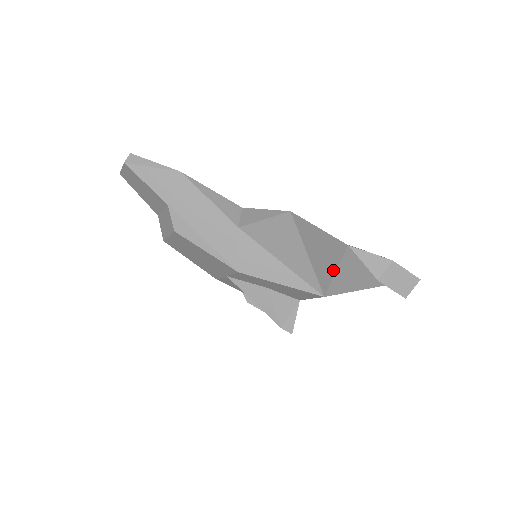
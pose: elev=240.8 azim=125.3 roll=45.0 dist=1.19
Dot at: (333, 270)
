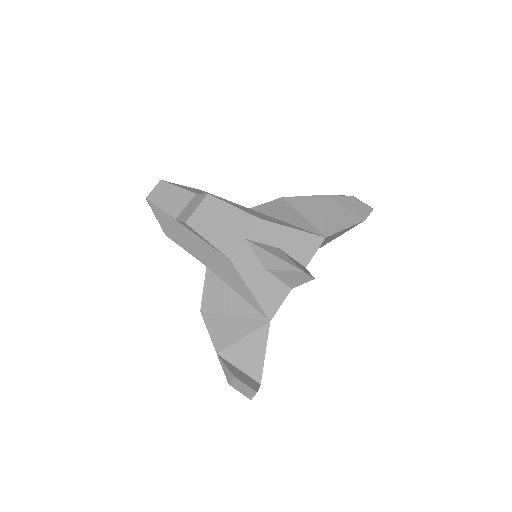
Dot at: (323, 214)
